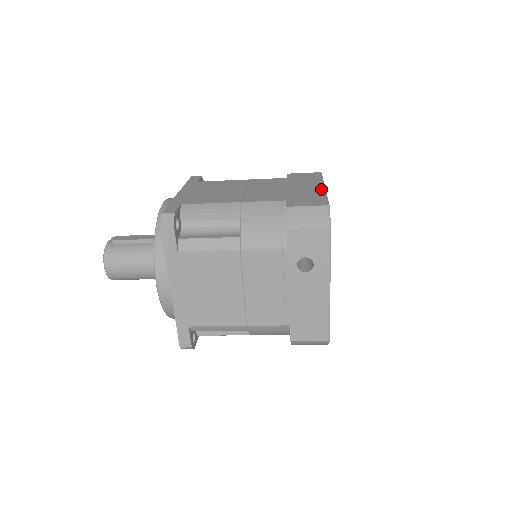
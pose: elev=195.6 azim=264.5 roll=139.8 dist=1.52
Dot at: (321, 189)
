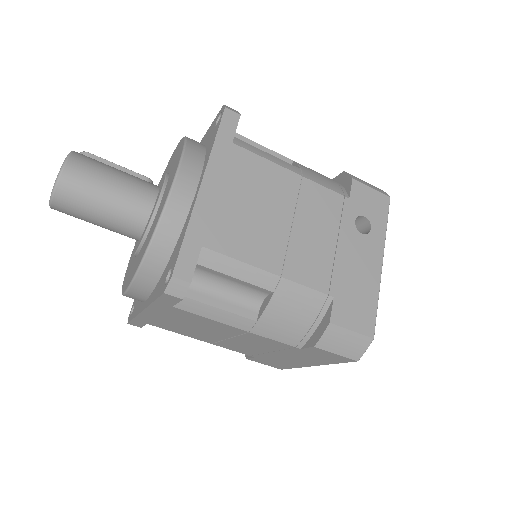
Dot at: occluded
